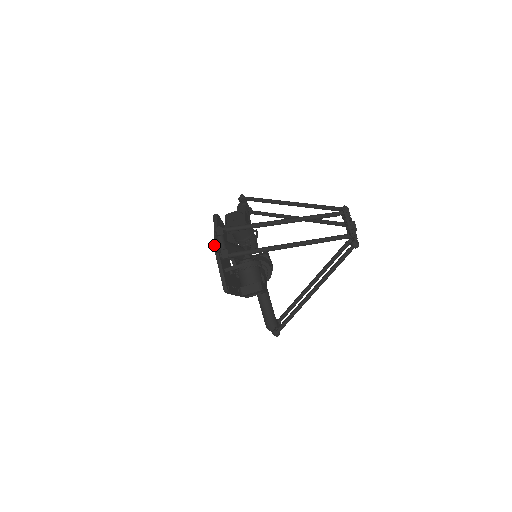
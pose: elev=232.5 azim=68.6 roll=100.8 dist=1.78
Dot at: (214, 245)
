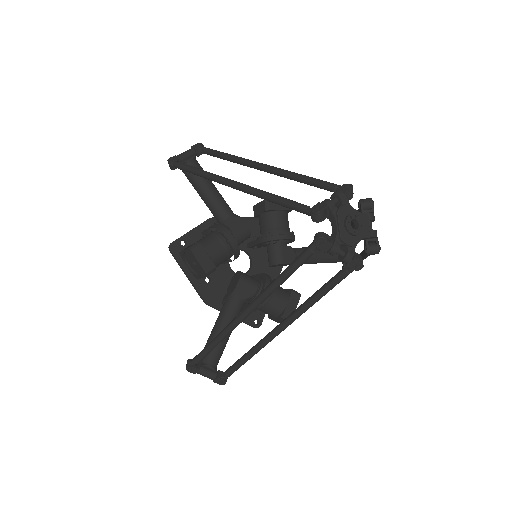
Dot at: occluded
